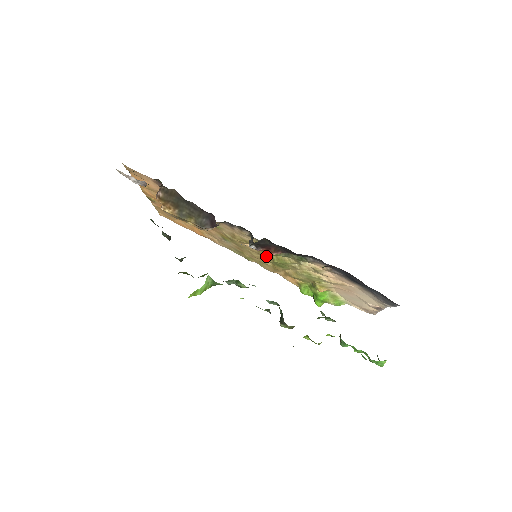
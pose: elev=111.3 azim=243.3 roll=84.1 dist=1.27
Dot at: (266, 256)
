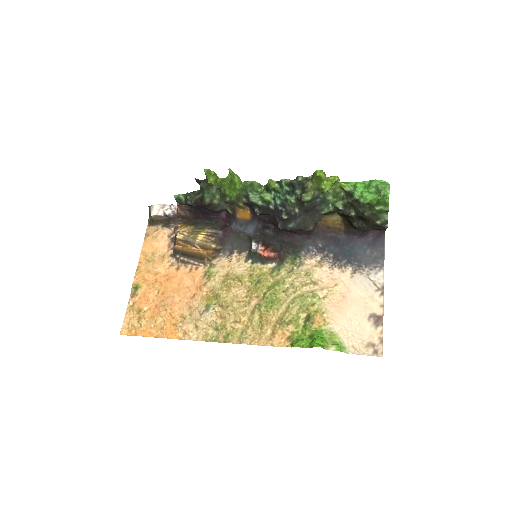
Dot at: (257, 290)
